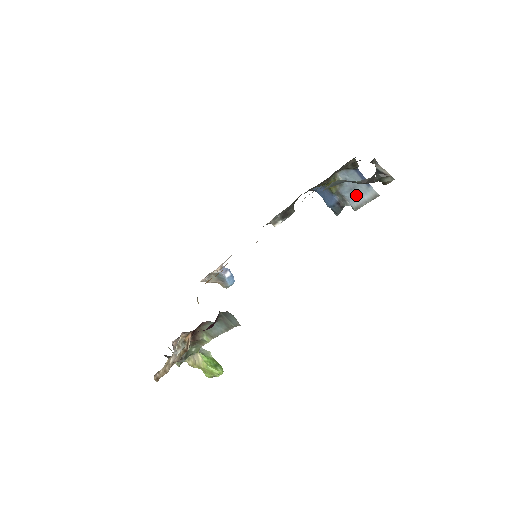
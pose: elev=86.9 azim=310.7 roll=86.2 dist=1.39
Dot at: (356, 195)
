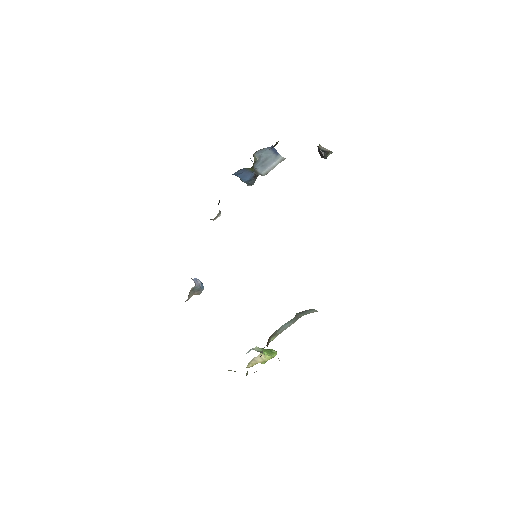
Dot at: (266, 165)
